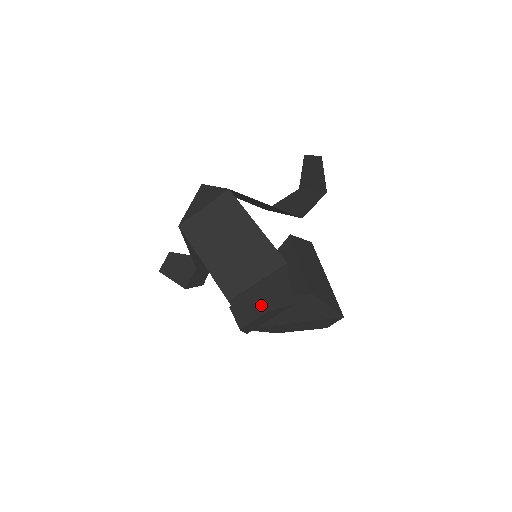
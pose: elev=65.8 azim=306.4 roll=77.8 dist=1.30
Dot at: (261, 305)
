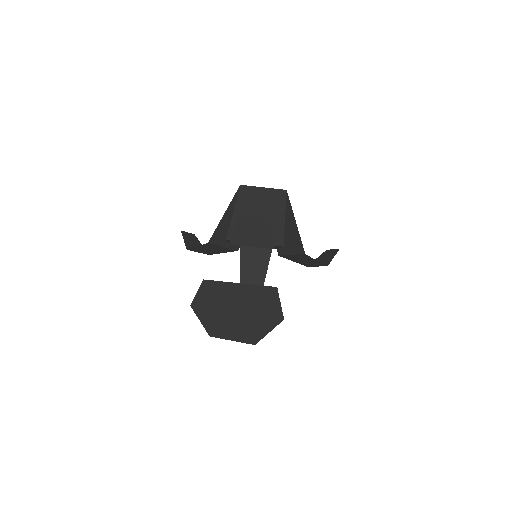
Dot at: occluded
